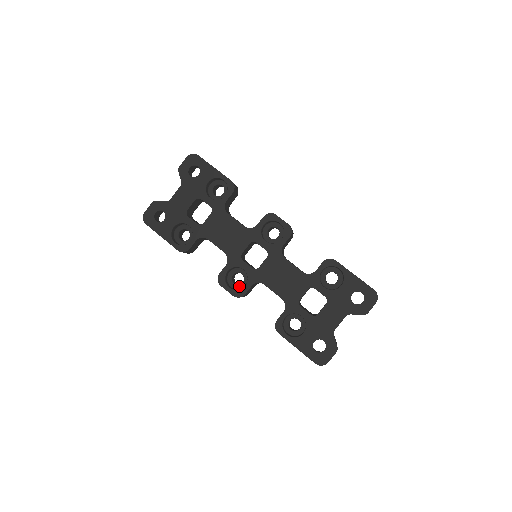
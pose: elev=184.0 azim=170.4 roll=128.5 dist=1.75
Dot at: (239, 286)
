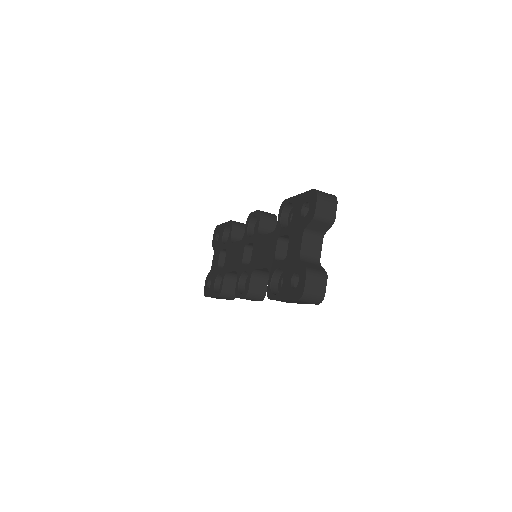
Dot at: occluded
